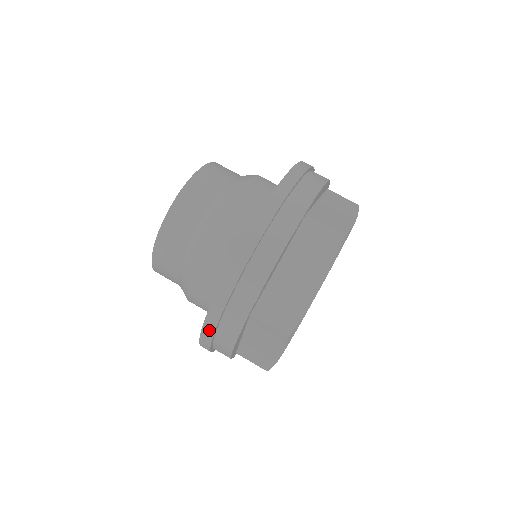
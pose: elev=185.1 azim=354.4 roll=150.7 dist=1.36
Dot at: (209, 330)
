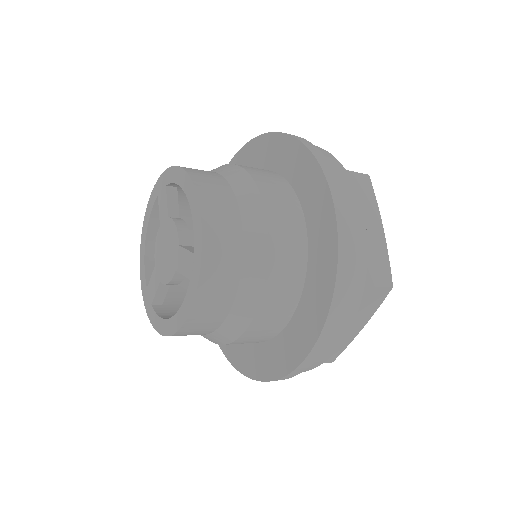
Dot at: occluded
